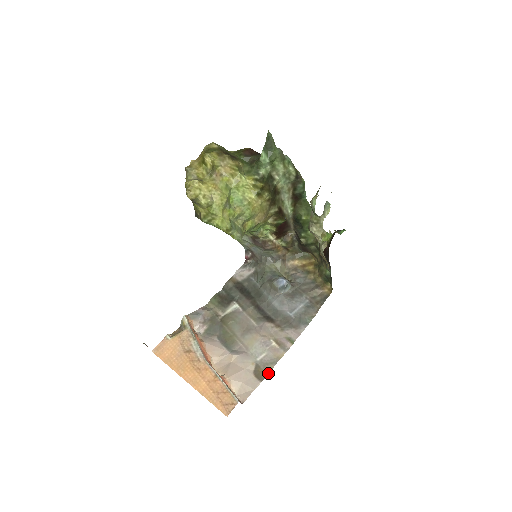
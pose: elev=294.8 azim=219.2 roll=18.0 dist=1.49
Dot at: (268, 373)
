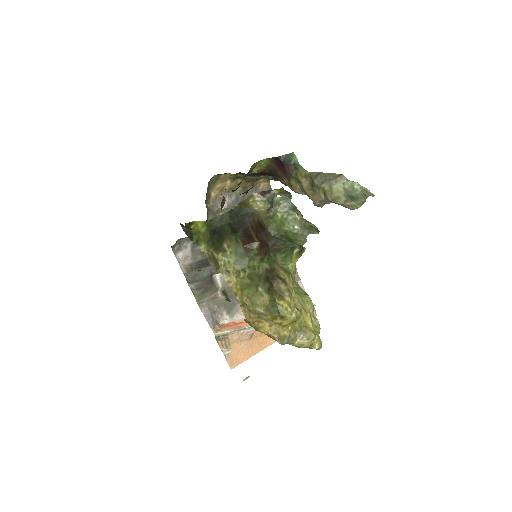
Dot at: (296, 271)
